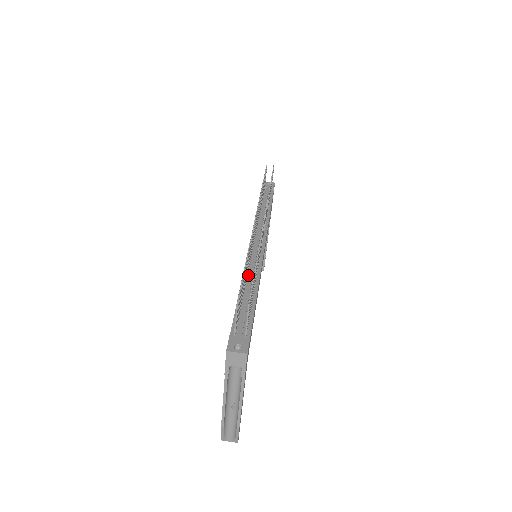
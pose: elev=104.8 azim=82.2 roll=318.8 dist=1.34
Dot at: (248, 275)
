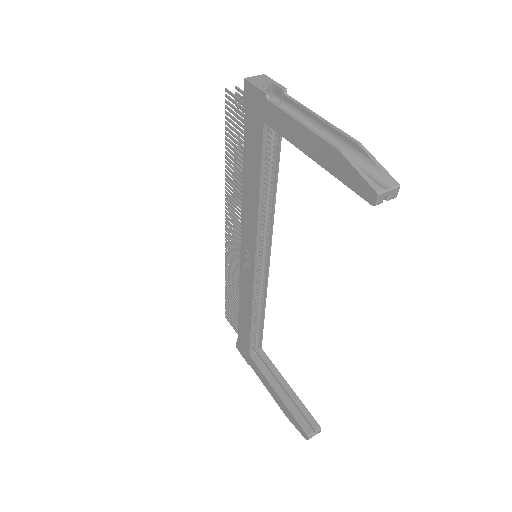
Dot at: occluded
